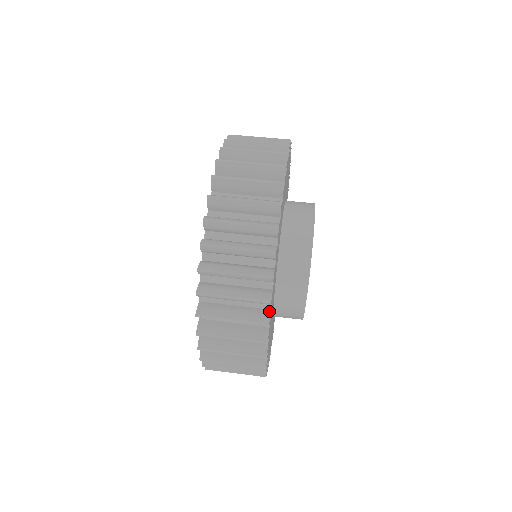
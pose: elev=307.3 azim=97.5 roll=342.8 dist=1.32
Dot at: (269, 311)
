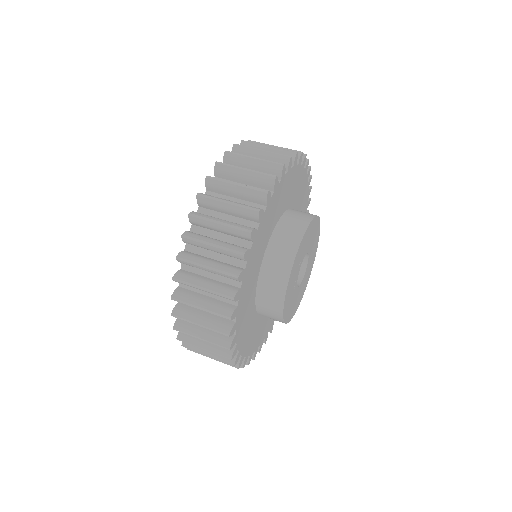
Dot at: (242, 269)
